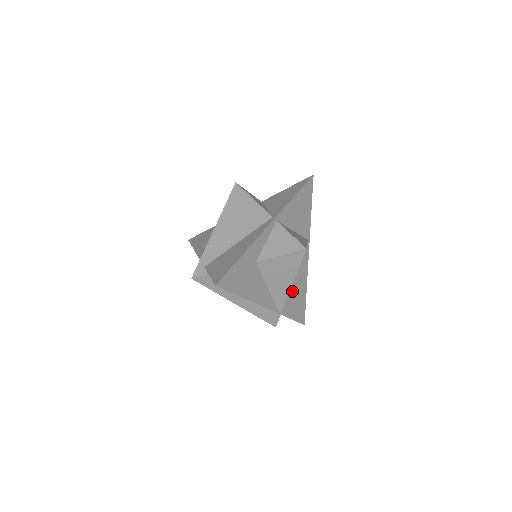
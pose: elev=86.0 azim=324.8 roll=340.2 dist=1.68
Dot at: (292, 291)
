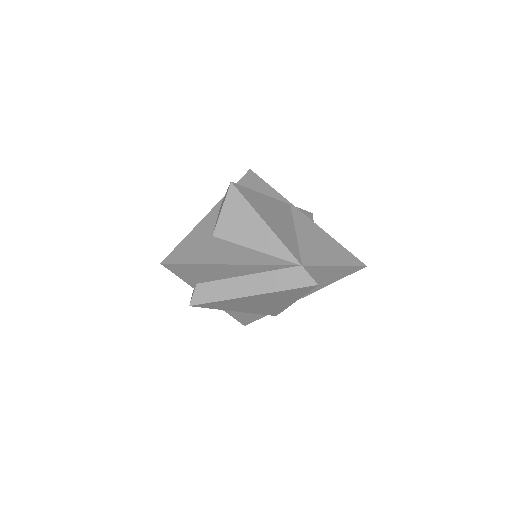
Dot at: (304, 244)
